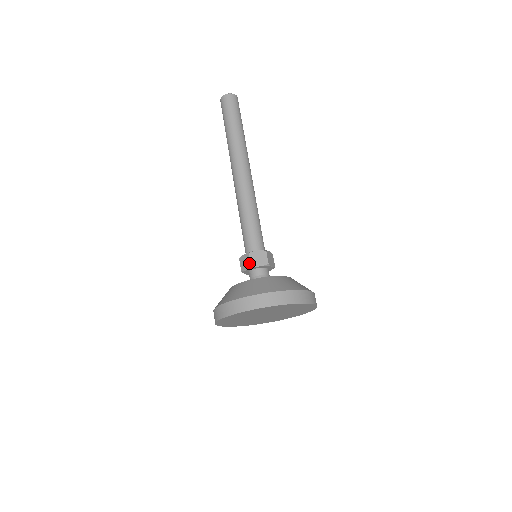
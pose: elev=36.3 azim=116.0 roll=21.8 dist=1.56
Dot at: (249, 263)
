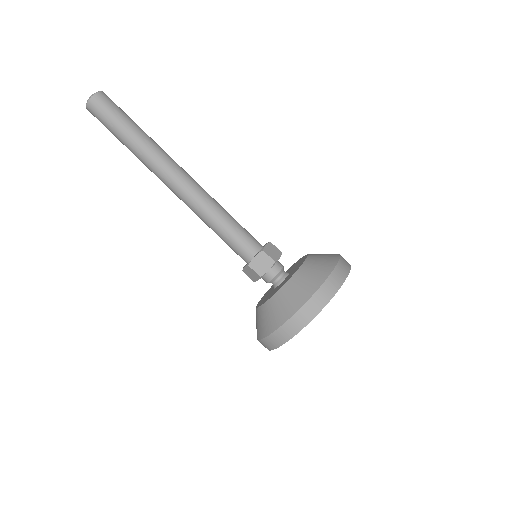
Dot at: (256, 275)
